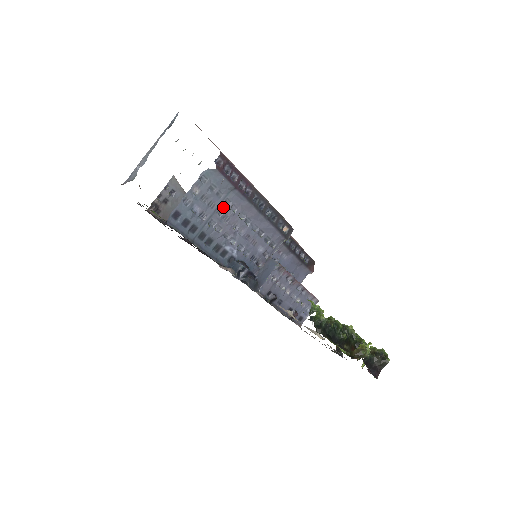
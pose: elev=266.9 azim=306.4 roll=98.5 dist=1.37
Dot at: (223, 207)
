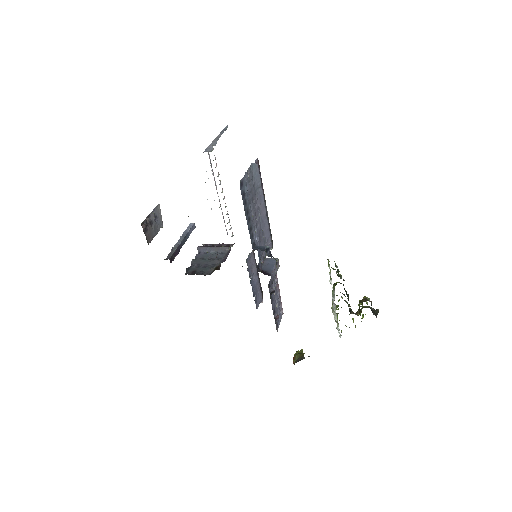
Dot at: (255, 198)
